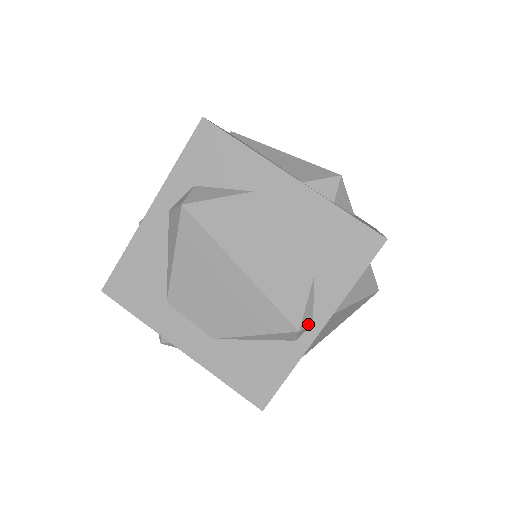
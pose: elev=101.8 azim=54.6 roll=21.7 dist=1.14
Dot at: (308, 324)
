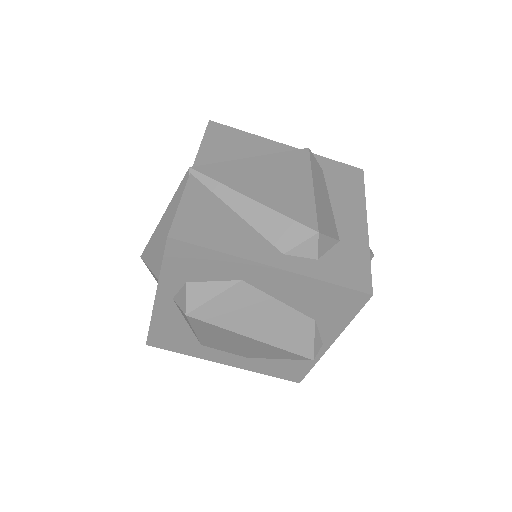
Dot at: (319, 348)
